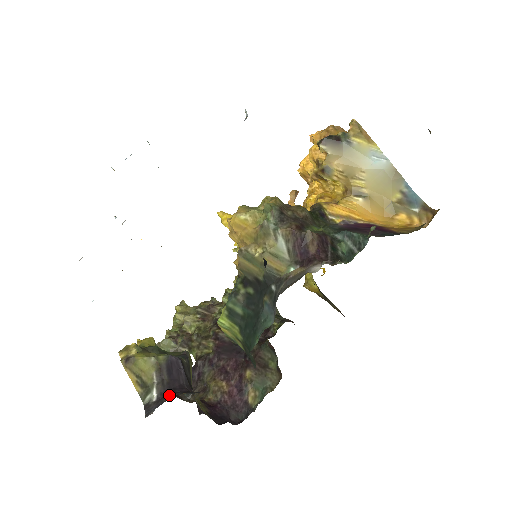
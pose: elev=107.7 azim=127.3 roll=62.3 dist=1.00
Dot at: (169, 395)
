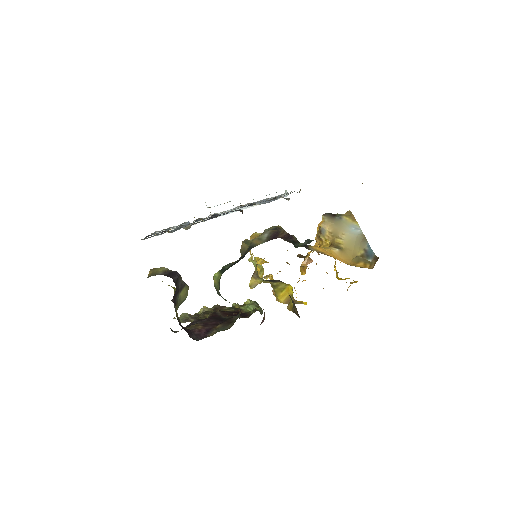
Dot at: occluded
